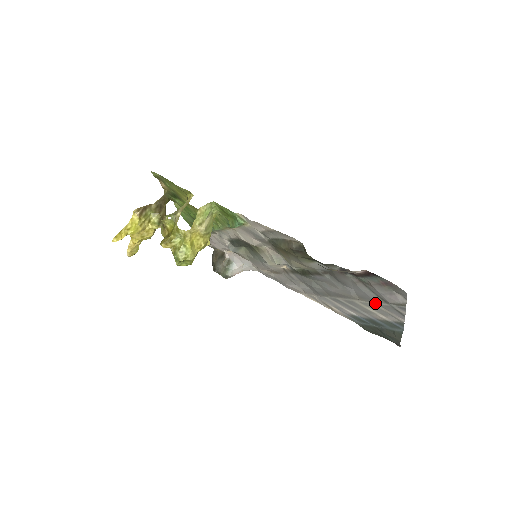
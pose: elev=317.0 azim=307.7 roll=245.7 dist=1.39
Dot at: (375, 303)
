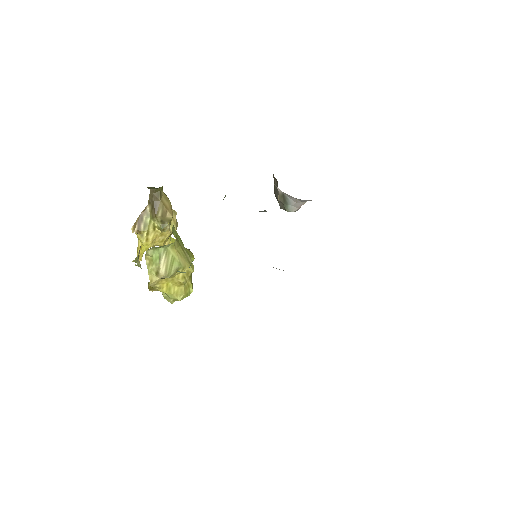
Dot at: occluded
